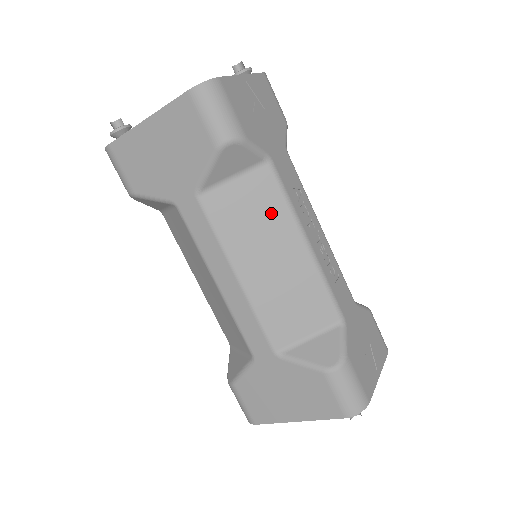
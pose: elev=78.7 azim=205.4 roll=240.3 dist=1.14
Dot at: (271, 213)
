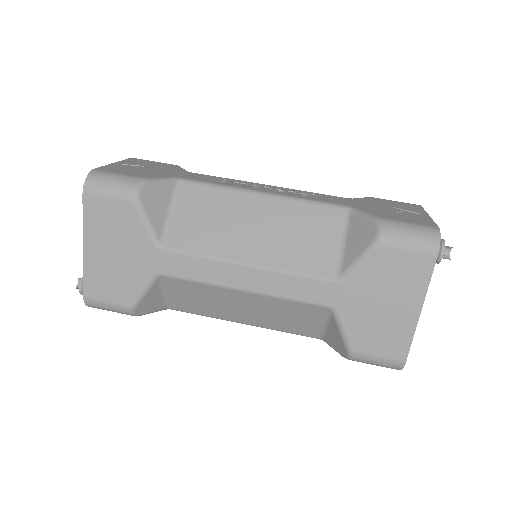
Dot at: (218, 204)
